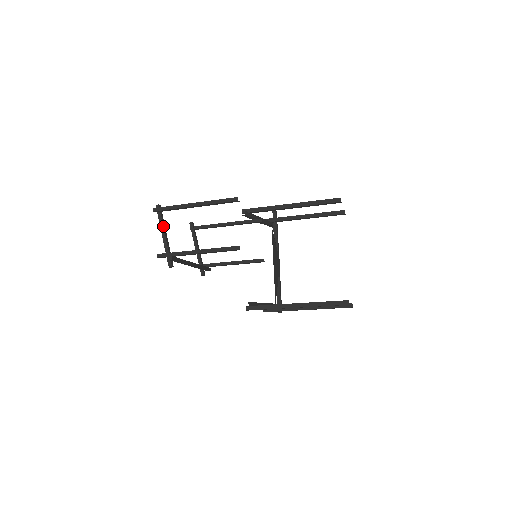
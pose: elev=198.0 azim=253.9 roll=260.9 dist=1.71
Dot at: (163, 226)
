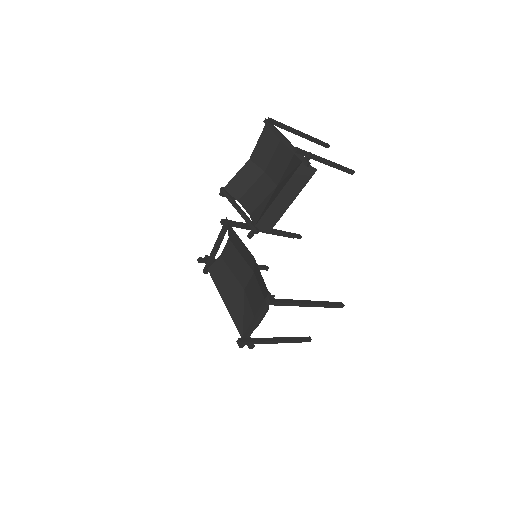
Dot at: (282, 134)
